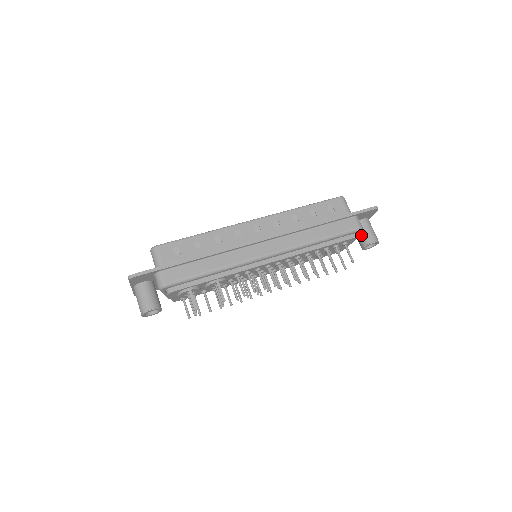
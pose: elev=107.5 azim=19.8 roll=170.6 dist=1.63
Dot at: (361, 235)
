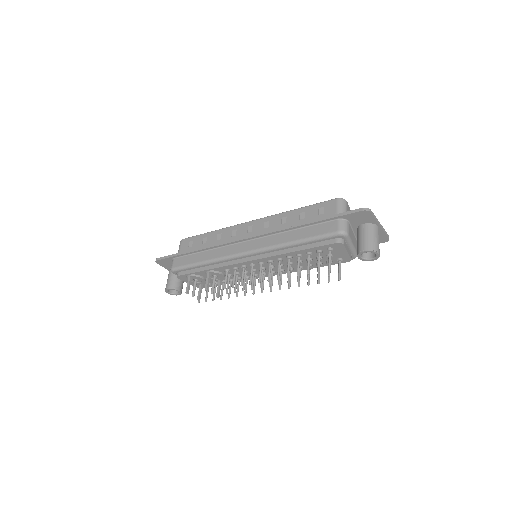
Dot at: (357, 242)
